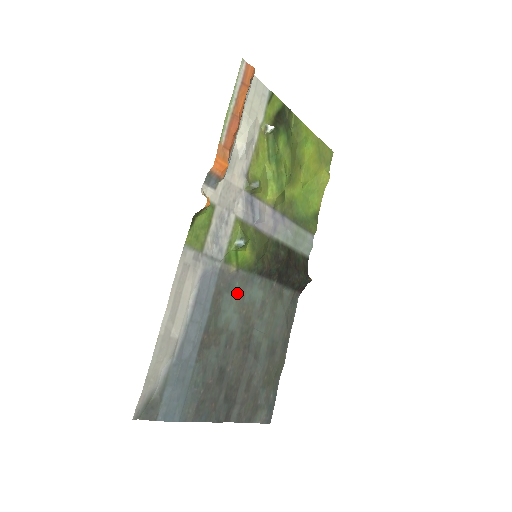
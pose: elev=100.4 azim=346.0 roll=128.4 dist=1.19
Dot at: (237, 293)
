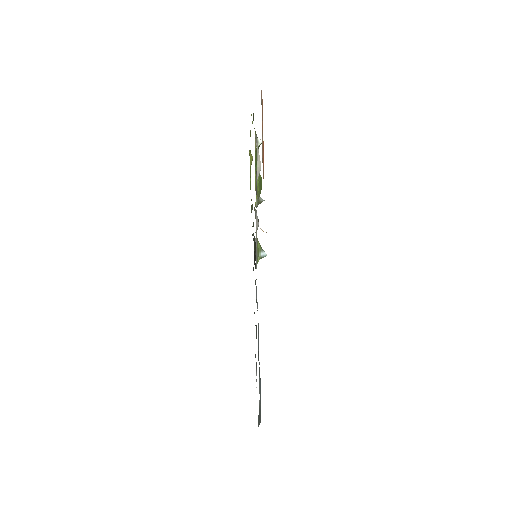
Dot at: occluded
